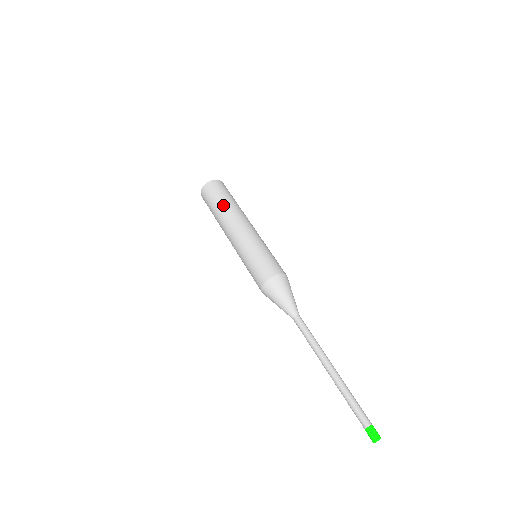
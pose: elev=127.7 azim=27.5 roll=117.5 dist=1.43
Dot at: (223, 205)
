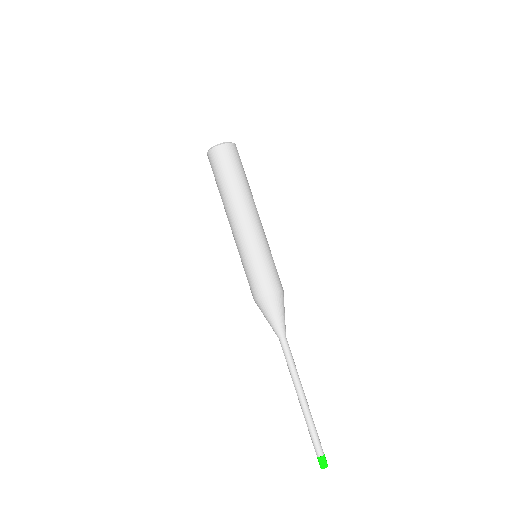
Dot at: (221, 191)
